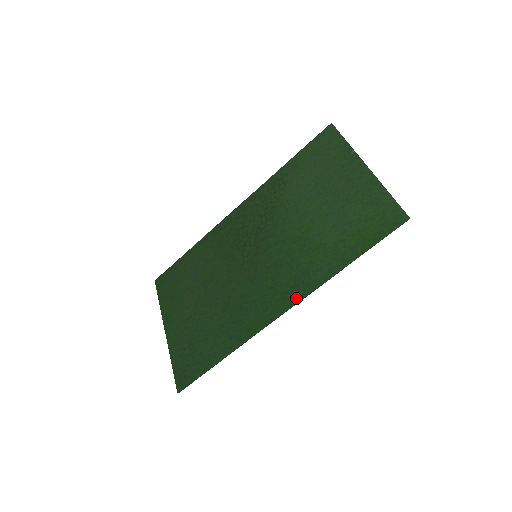
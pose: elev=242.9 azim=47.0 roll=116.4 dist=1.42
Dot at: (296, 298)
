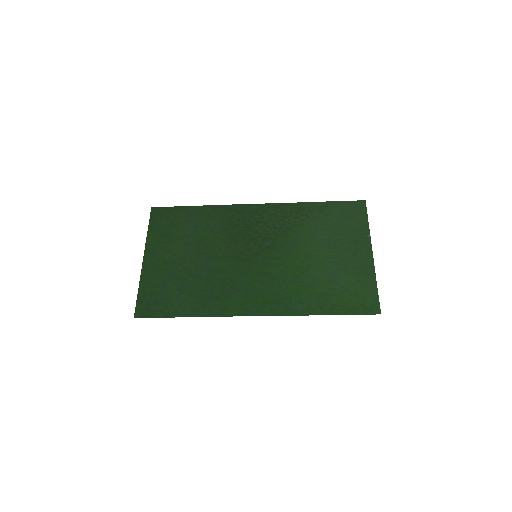
Dot at: (273, 311)
